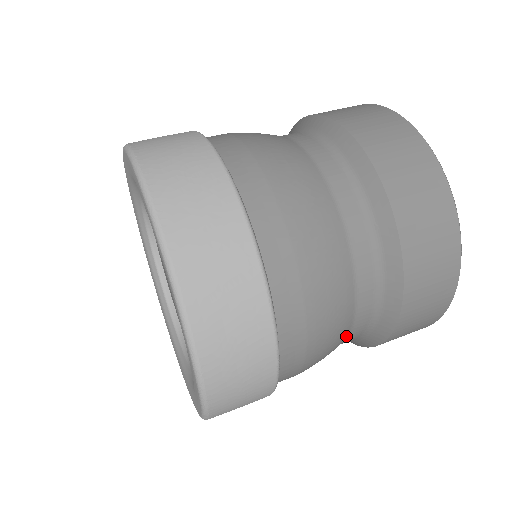
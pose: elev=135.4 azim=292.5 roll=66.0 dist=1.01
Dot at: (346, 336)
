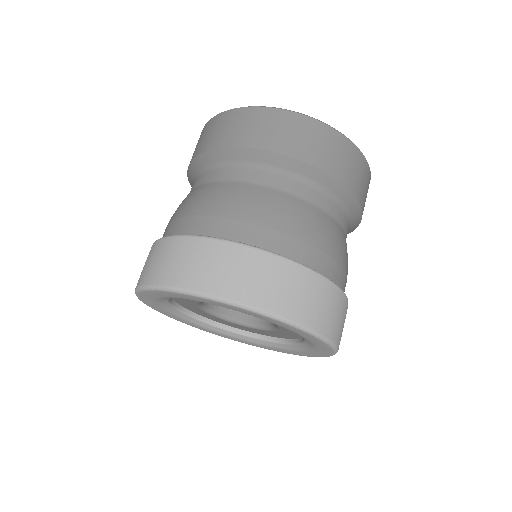
Dot at: occluded
